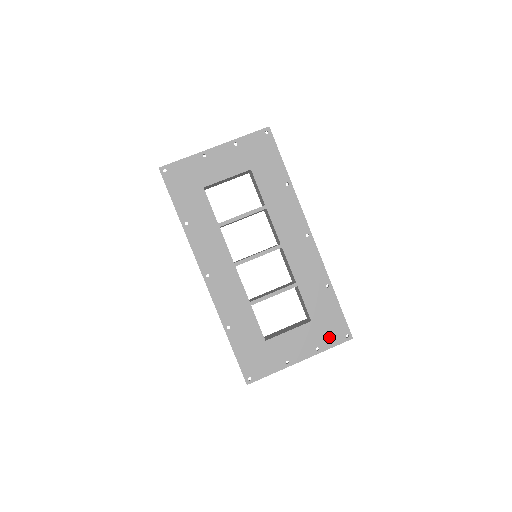
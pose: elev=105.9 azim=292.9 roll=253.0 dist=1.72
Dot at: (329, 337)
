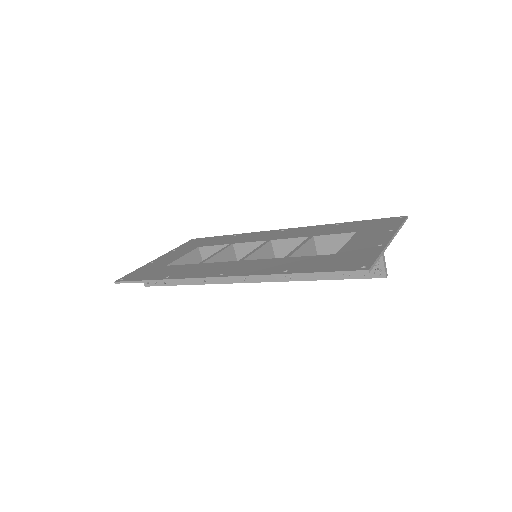
Dot at: (388, 225)
